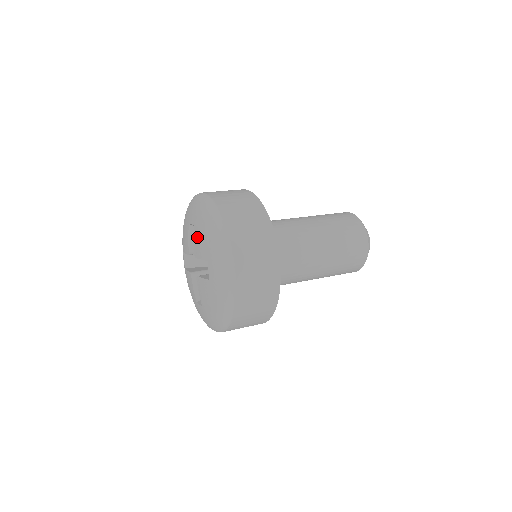
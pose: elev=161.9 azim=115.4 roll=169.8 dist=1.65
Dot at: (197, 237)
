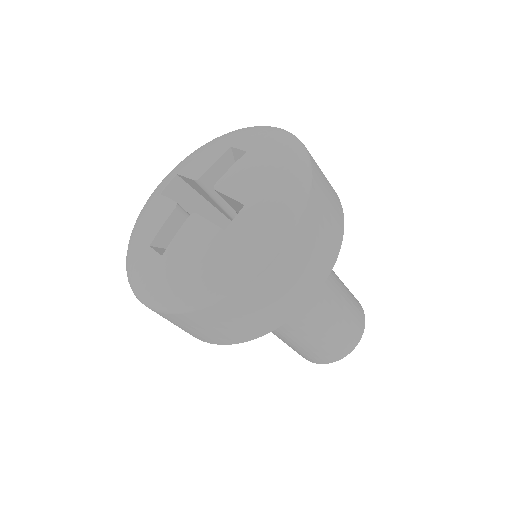
Dot at: (193, 164)
